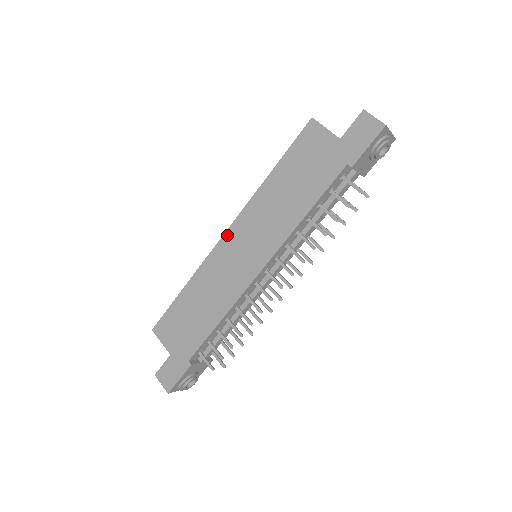
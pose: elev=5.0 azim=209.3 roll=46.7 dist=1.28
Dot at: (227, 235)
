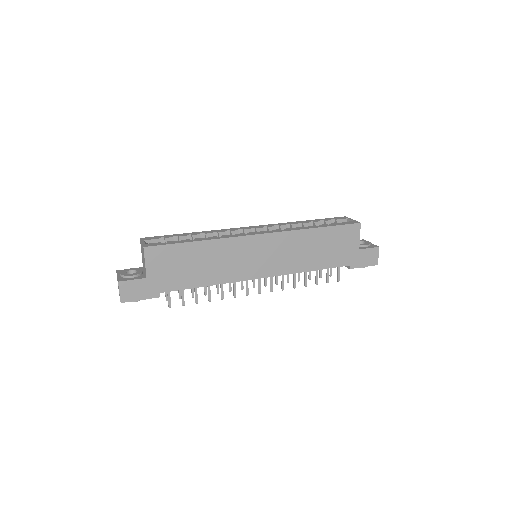
Dot at: (261, 237)
